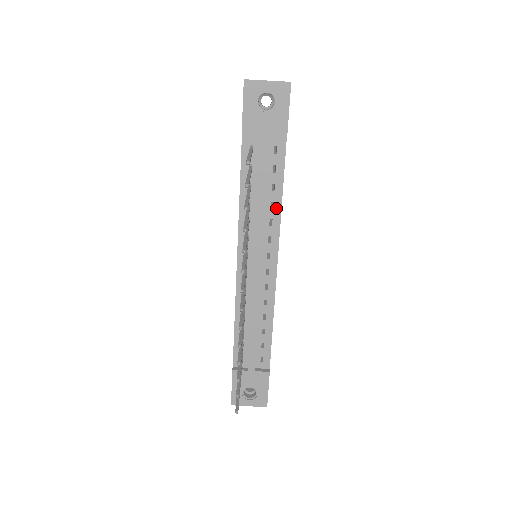
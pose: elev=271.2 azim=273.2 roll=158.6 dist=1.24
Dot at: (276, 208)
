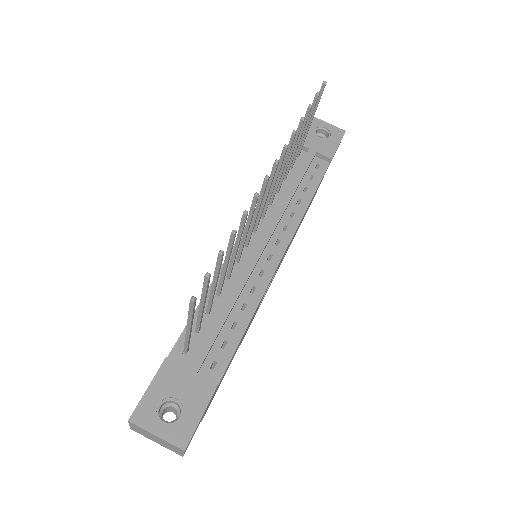
Dot at: (302, 206)
